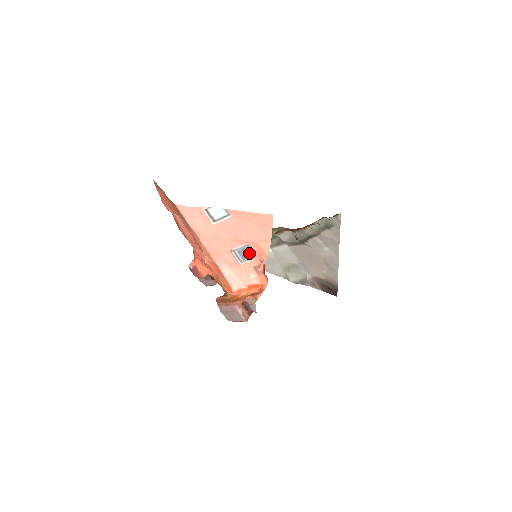
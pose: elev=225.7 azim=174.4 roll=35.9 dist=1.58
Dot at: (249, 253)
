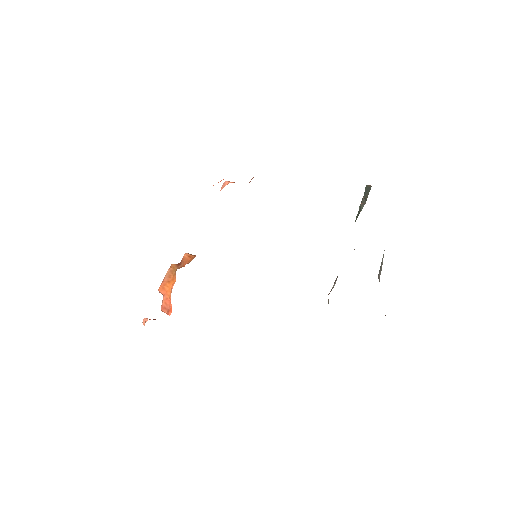
Dot at: occluded
